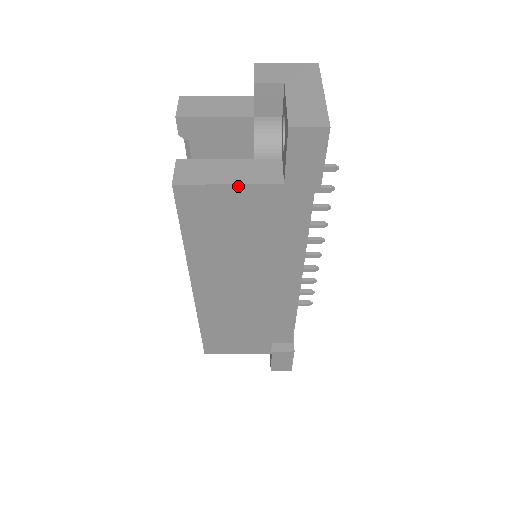
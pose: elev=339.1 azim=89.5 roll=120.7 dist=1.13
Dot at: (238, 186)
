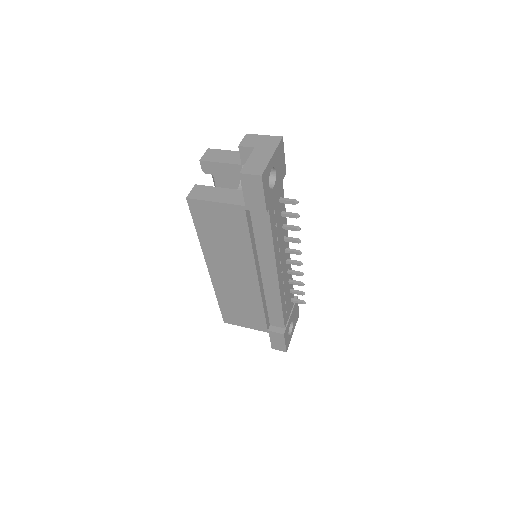
Dot at: (221, 204)
